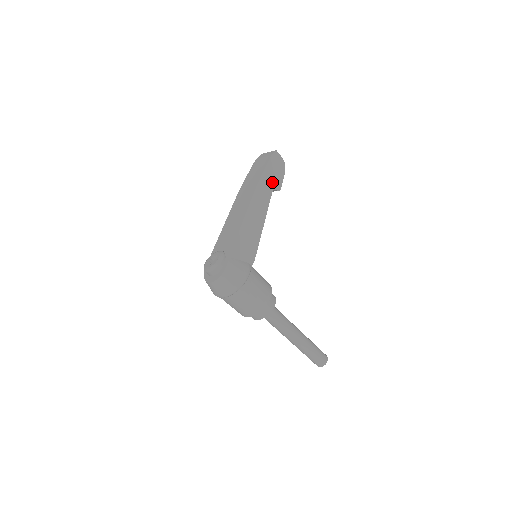
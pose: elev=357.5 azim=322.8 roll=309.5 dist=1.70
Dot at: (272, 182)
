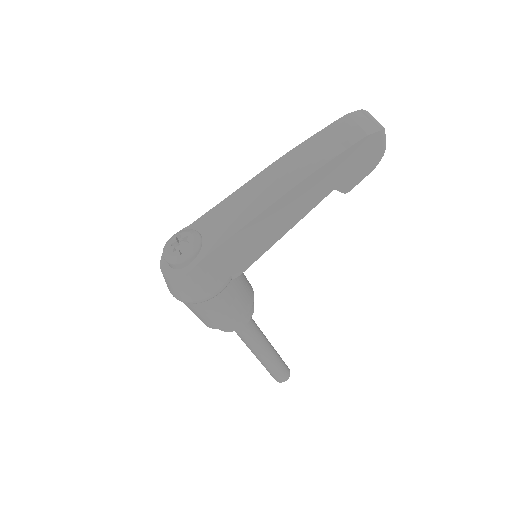
Dot at: (340, 177)
